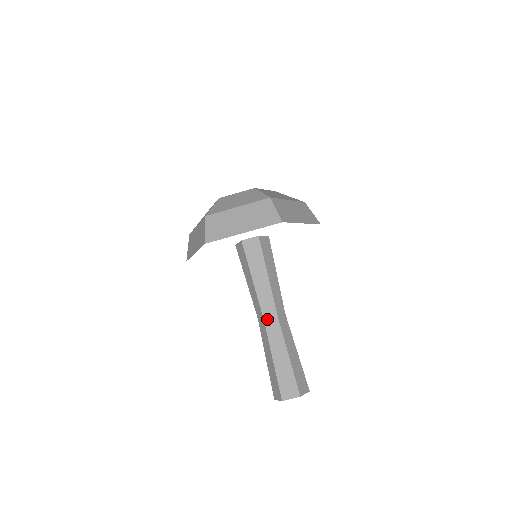
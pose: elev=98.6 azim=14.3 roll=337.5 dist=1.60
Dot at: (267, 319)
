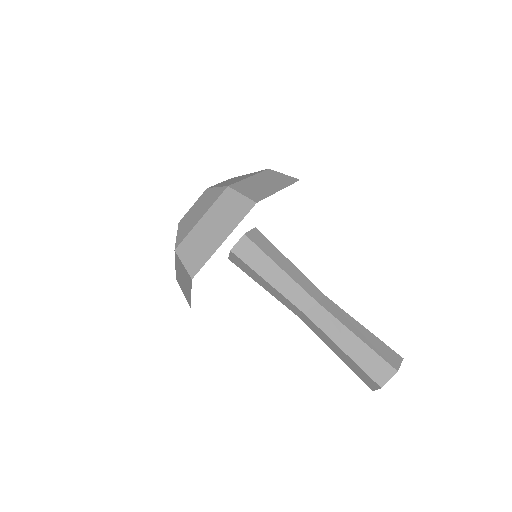
Dot at: (320, 301)
